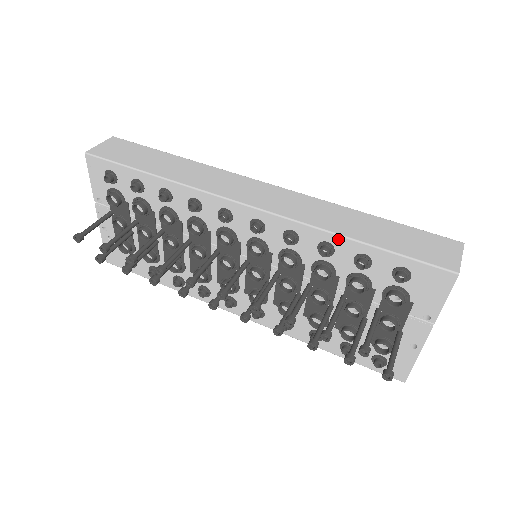
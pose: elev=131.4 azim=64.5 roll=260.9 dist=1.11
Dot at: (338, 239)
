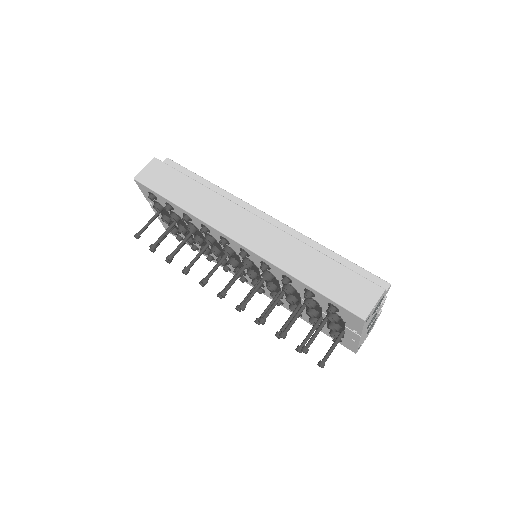
Dot at: (292, 277)
